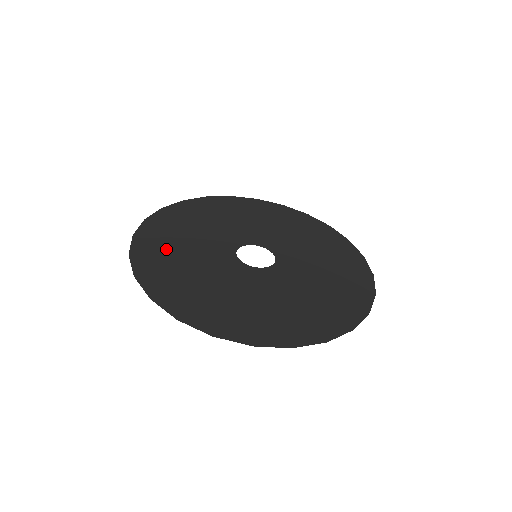
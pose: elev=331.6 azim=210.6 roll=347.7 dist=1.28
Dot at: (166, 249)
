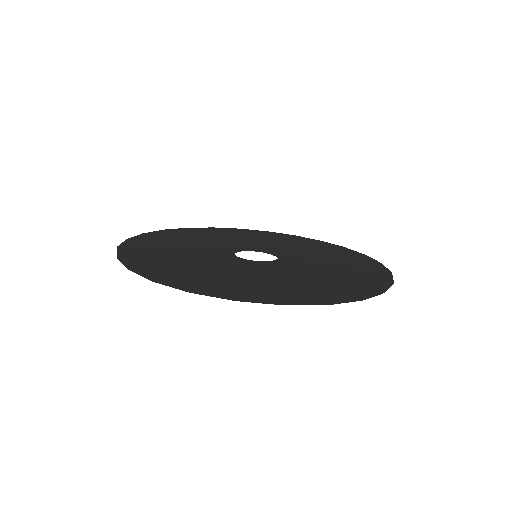
Dot at: (180, 268)
